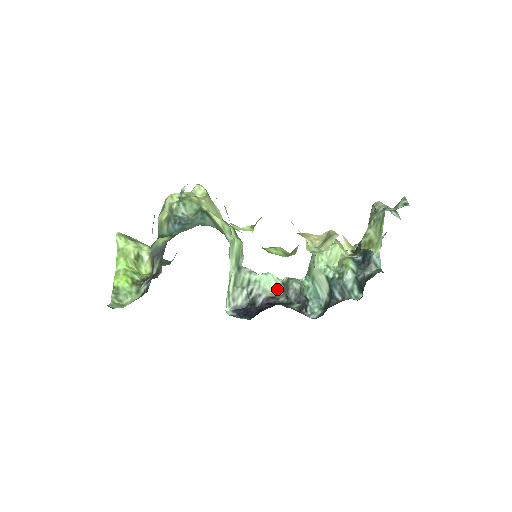
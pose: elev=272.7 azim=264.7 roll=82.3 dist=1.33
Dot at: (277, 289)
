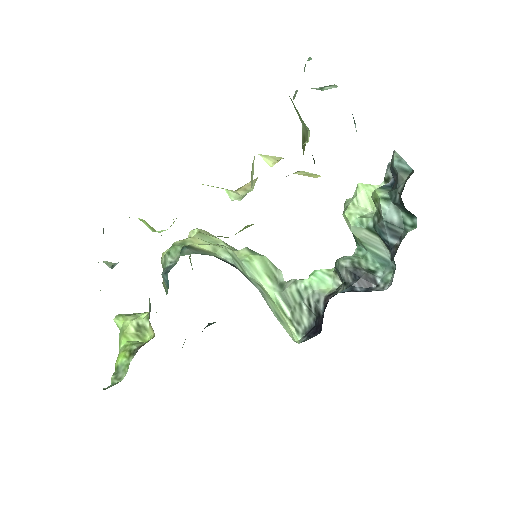
Dot at: (334, 282)
